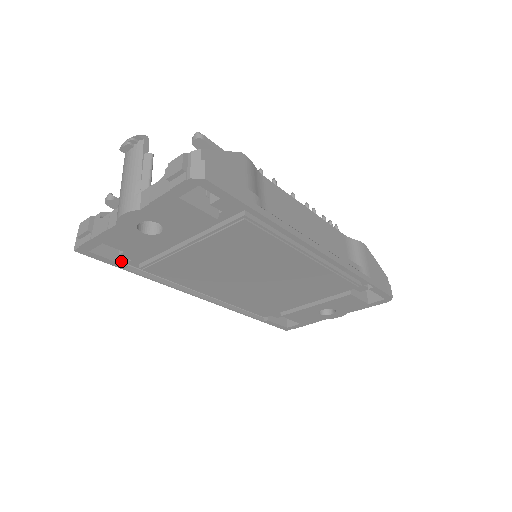
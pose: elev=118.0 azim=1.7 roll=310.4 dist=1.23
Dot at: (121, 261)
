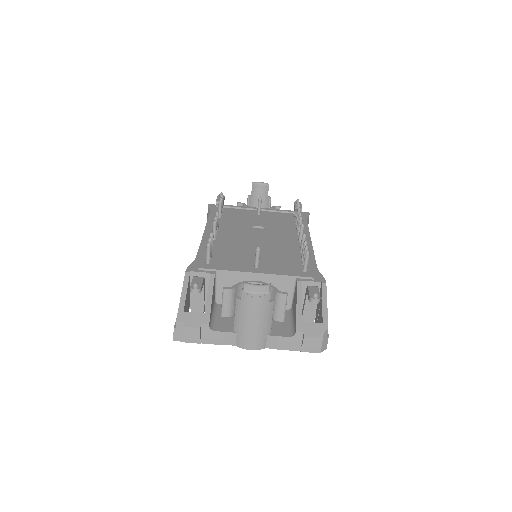
Dot at: occluded
